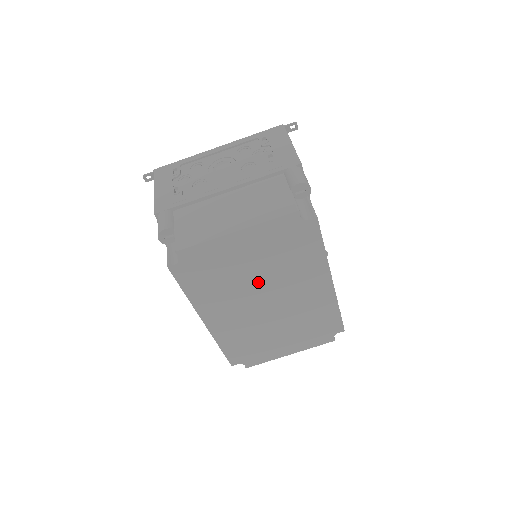
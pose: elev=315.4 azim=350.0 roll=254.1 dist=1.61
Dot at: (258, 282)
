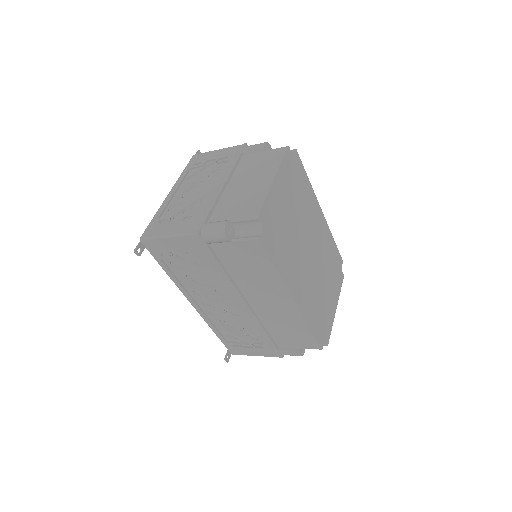
Dot at: (298, 230)
